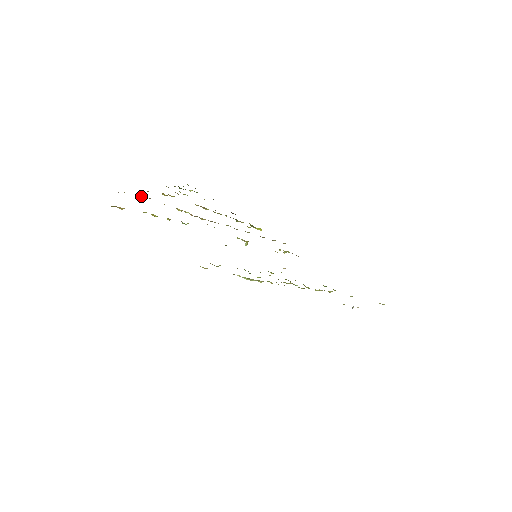
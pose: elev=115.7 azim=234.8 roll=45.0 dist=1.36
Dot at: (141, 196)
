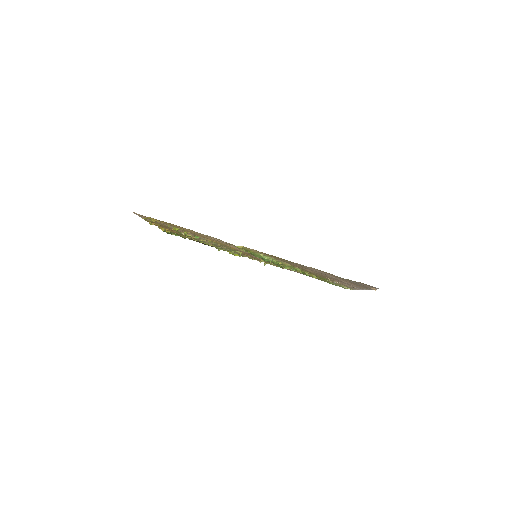
Dot at: (154, 222)
